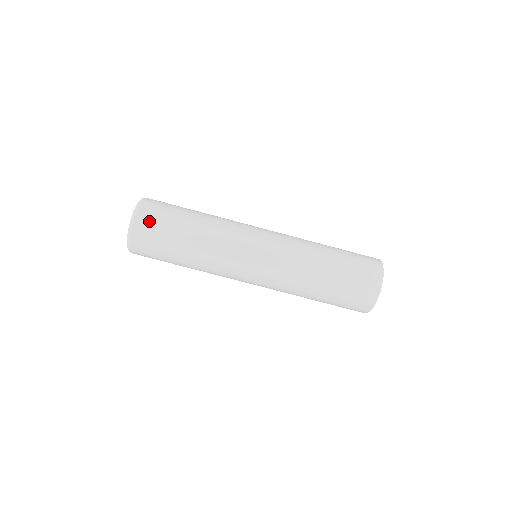
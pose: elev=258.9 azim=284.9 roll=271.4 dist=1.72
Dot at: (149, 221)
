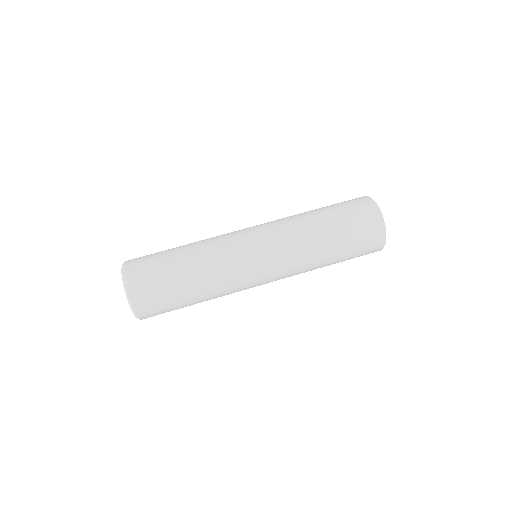
Dot at: occluded
